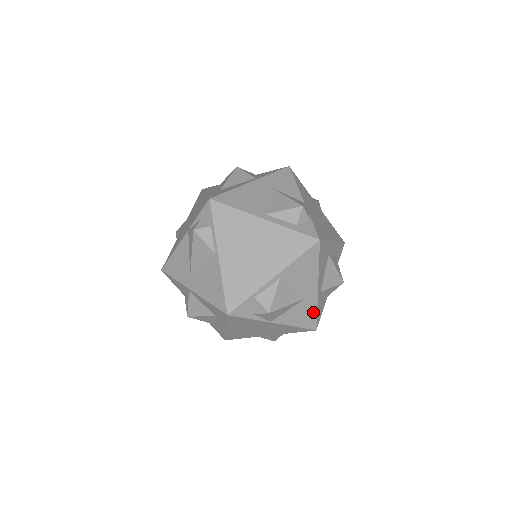
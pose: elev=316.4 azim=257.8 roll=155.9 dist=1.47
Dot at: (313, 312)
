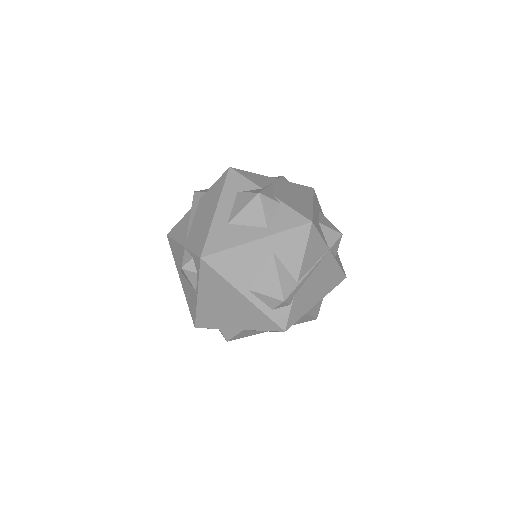
Dot at: occluded
